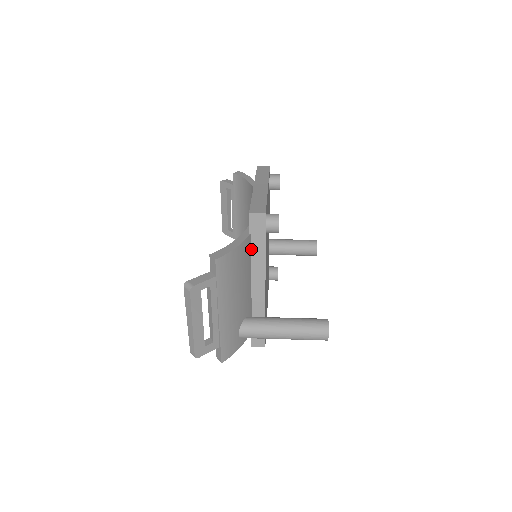
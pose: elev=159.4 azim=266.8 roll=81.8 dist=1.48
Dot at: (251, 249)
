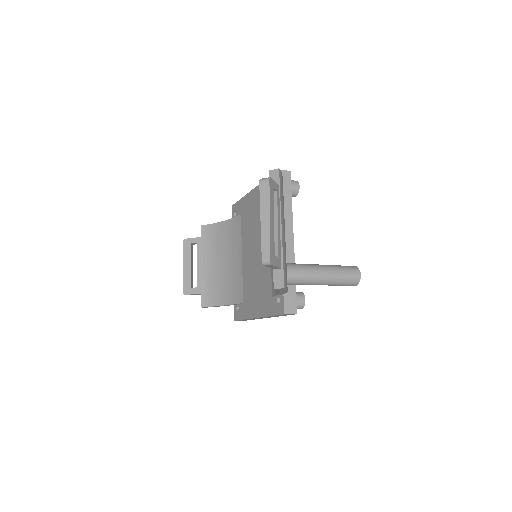
Dot at: occluded
